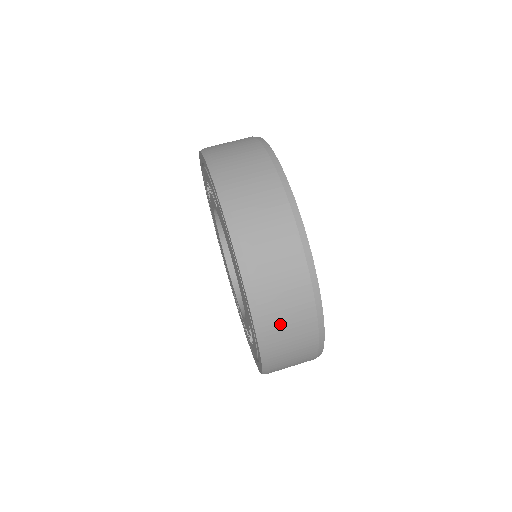
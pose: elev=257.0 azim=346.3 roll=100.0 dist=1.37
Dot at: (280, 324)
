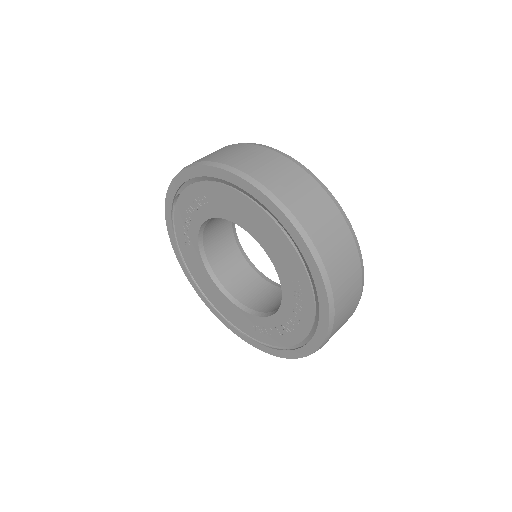
Dot at: (318, 226)
